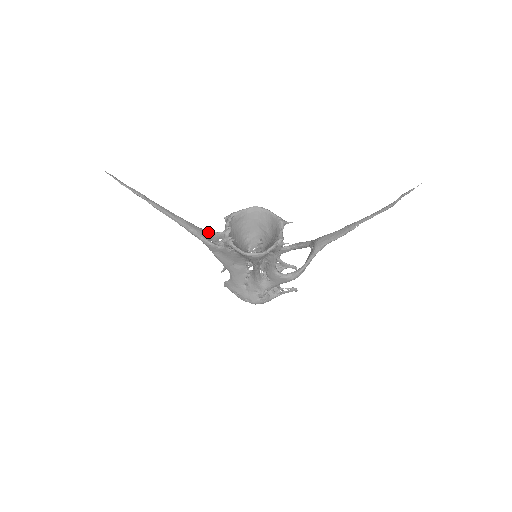
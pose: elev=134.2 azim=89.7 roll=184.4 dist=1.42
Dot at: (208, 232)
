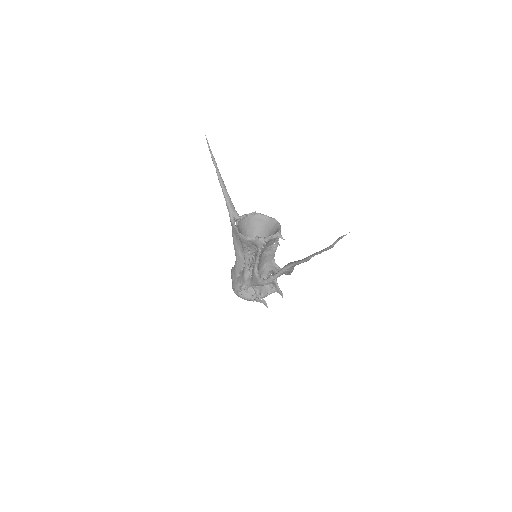
Dot at: (239, 216)
